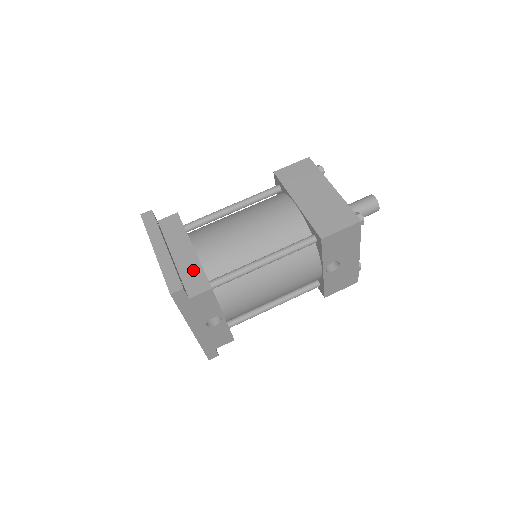
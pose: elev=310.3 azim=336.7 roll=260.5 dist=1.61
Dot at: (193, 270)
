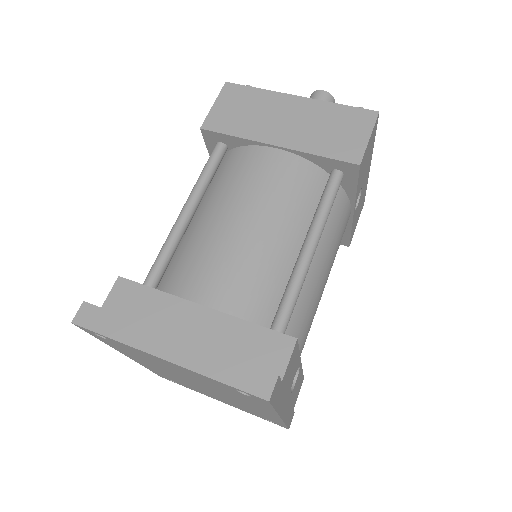
Dot at: (240, 337)
